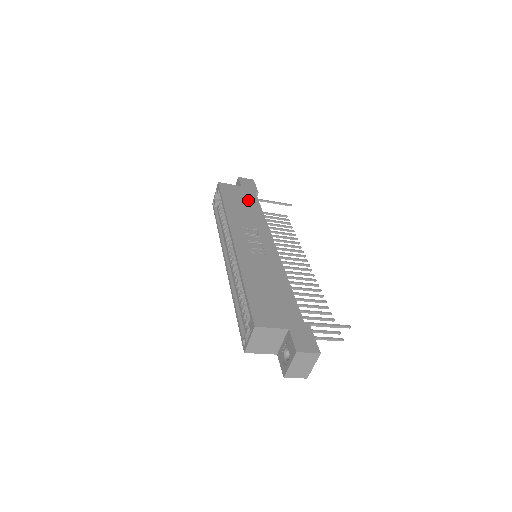
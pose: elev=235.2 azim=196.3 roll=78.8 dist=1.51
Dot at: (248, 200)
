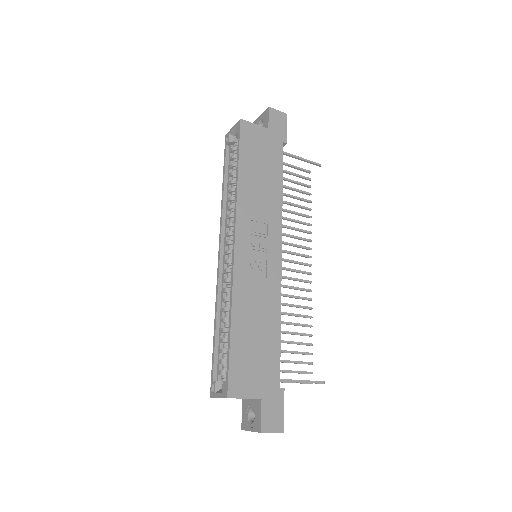
Dot at: (270, 161)
